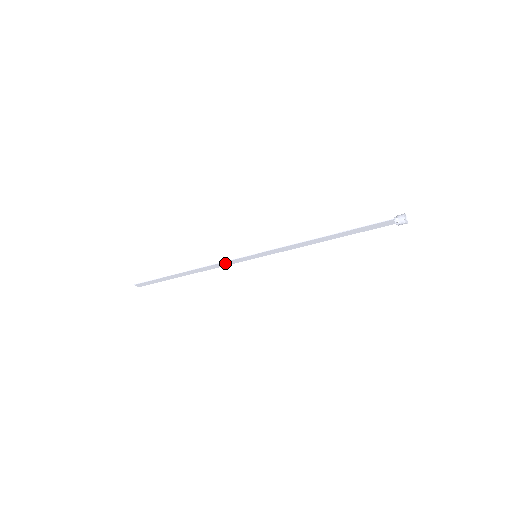
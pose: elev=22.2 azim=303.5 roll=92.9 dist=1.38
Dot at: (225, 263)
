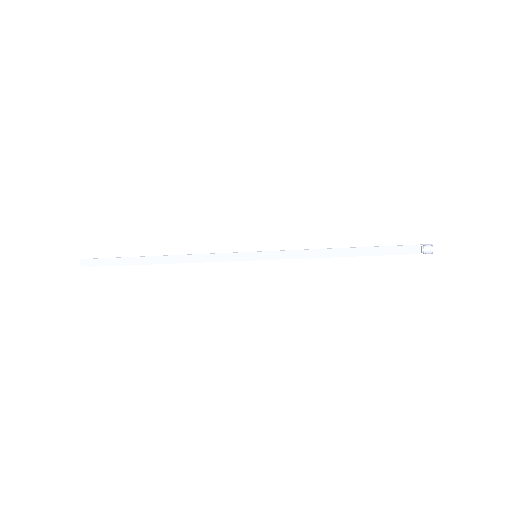
Dot at: (215, 256)
